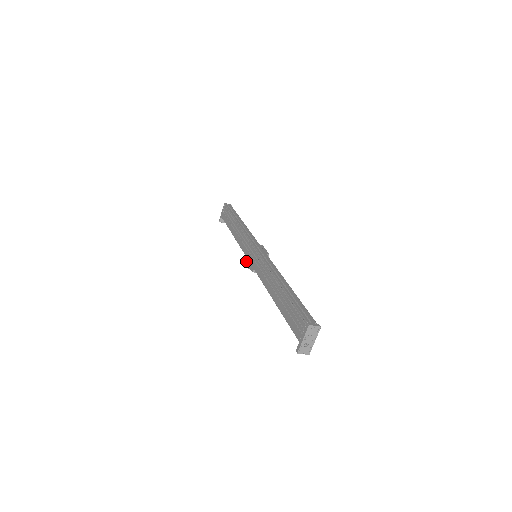
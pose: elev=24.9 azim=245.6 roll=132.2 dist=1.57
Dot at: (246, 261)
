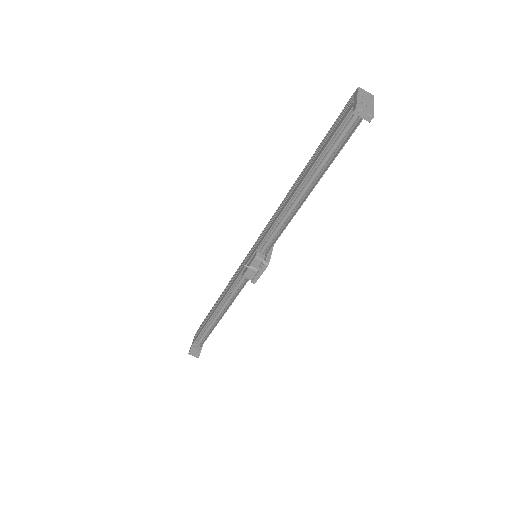
Dot at: (242, 274)
